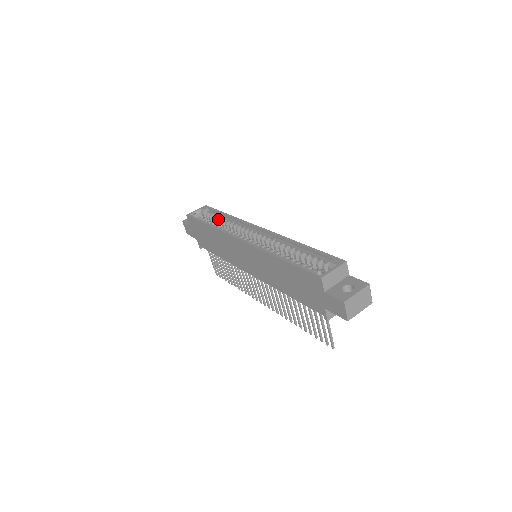
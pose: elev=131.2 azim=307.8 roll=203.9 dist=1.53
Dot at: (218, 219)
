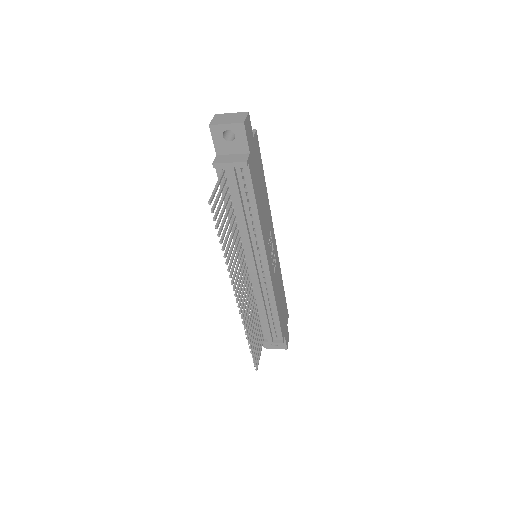
Dot at: occluded
